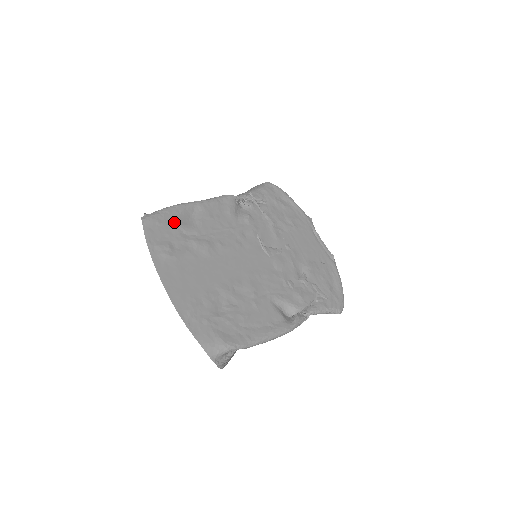
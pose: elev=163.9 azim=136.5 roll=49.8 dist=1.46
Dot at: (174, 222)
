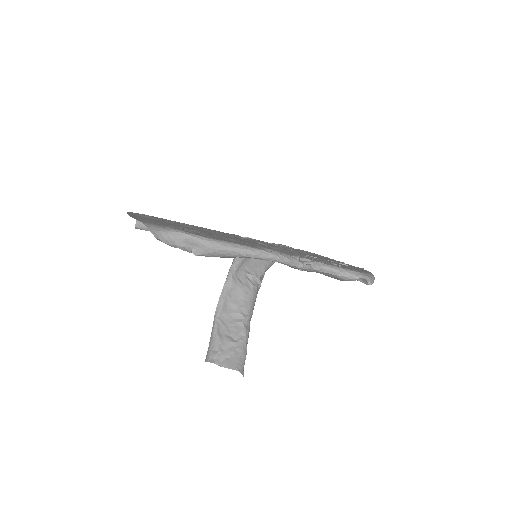
Dot at: (165, 219)
